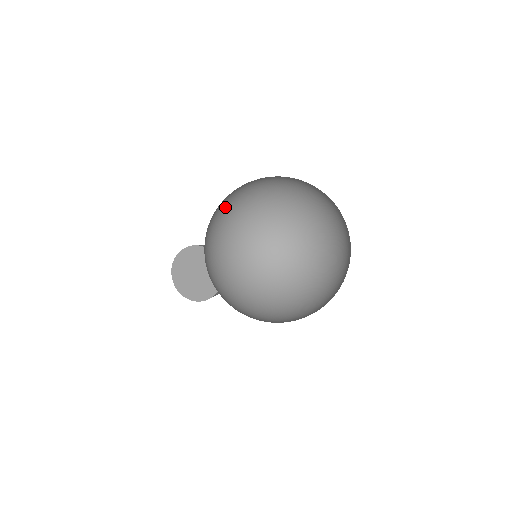
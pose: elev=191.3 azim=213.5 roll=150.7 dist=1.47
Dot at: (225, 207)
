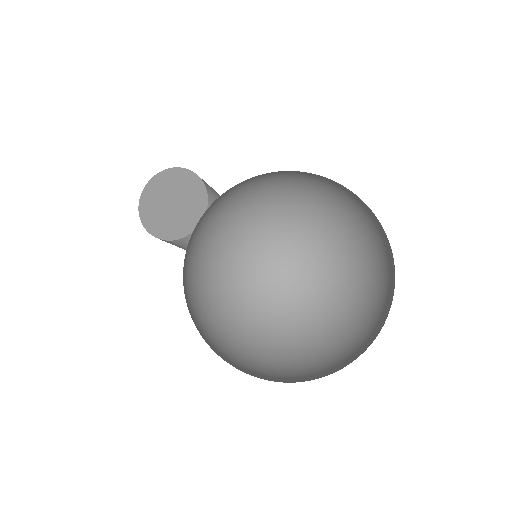
Dot at: (184, 259)
